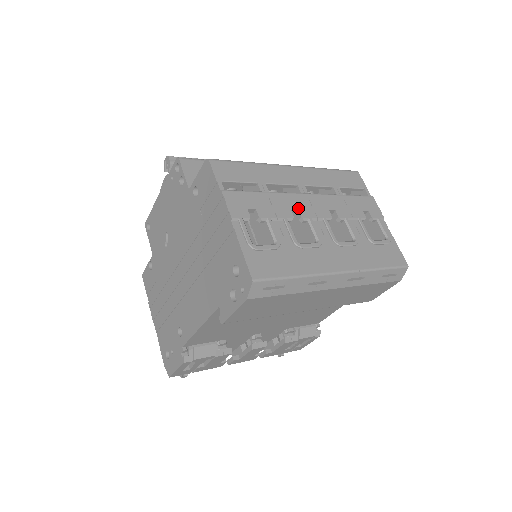
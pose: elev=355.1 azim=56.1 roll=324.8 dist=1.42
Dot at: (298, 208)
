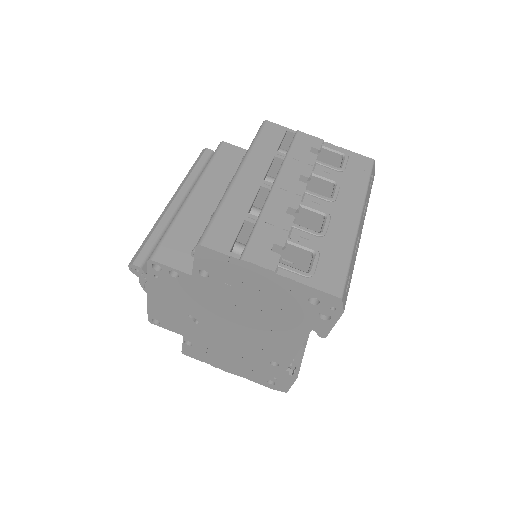
Dot at: (286, 205)
